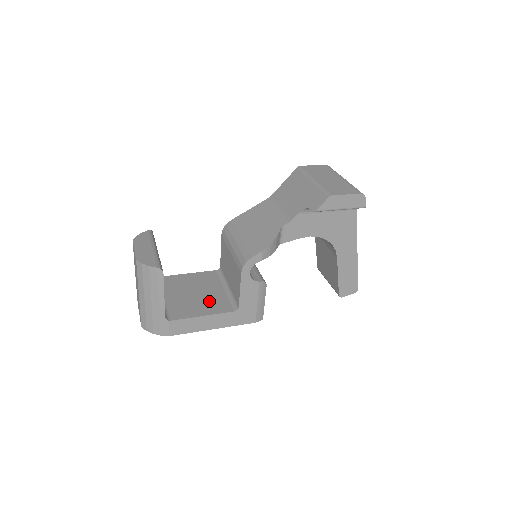
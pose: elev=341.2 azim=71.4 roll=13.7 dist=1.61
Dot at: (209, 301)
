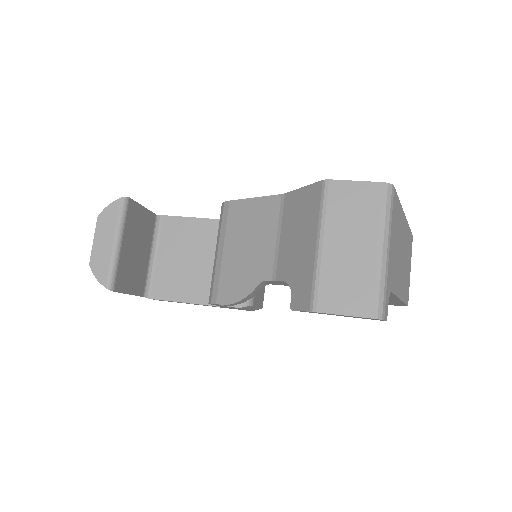
Dot at: (200, 279)
